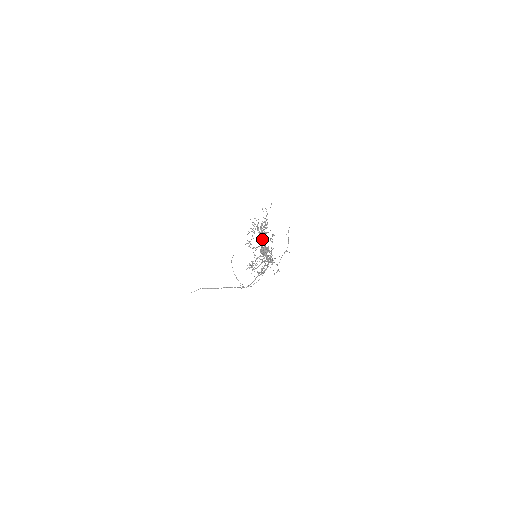
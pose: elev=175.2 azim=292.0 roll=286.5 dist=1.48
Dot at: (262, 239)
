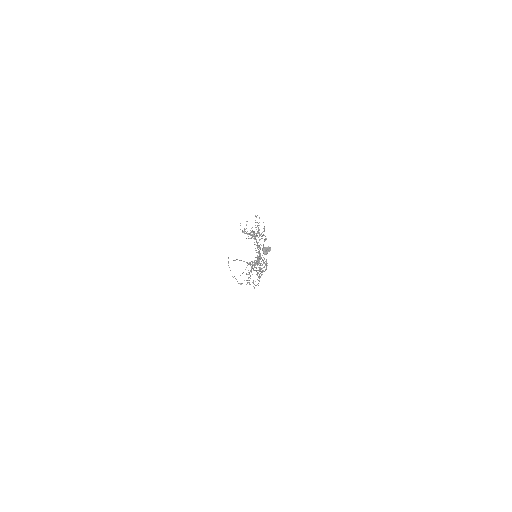
Dot at: occluded
